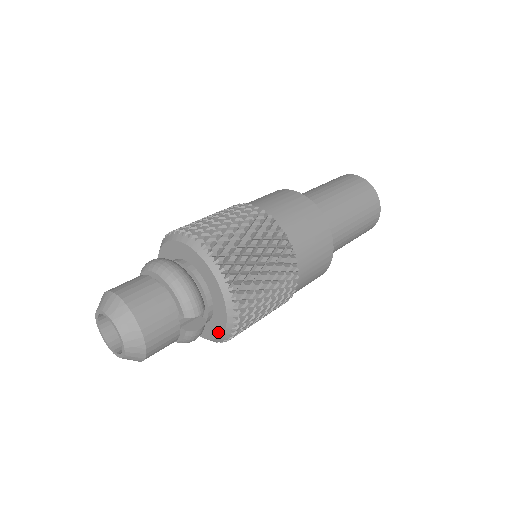
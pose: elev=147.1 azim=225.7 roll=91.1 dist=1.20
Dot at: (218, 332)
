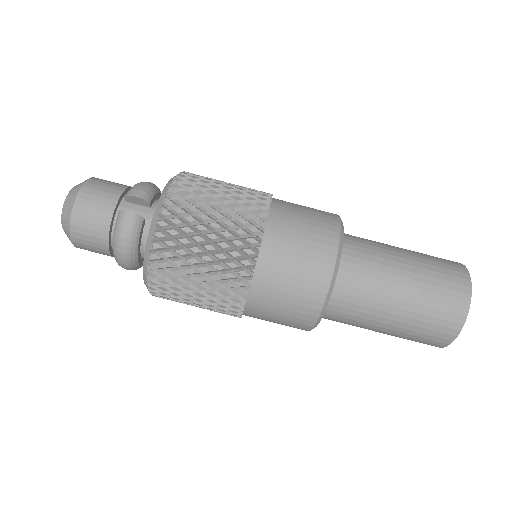
Dot at: (148, 238)
